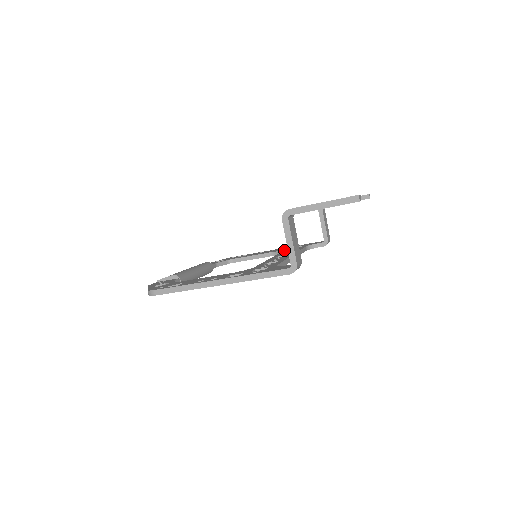
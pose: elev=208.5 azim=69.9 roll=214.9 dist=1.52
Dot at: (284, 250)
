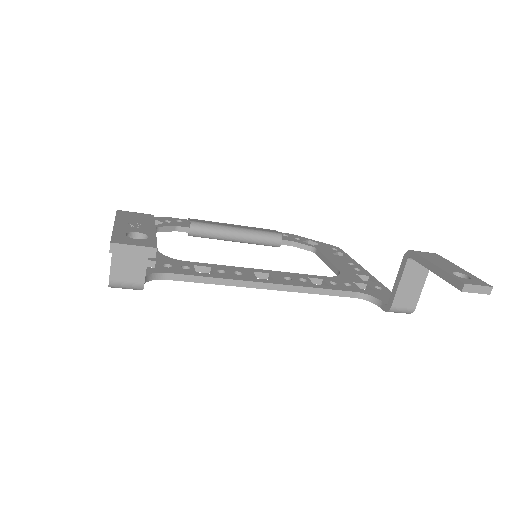
Dot at: (338, 277)
